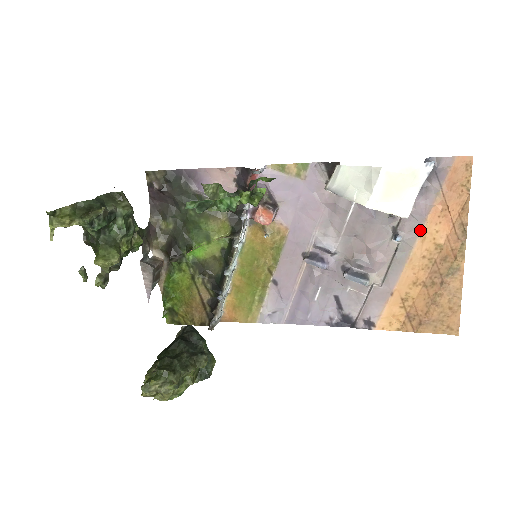
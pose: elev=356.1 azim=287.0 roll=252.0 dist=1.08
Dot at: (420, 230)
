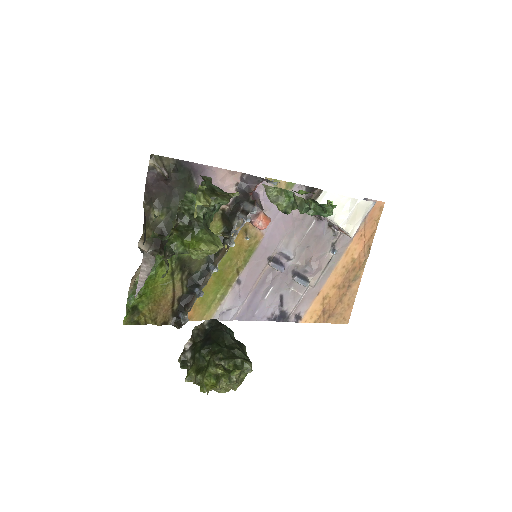
Dot at: (347, 247)
